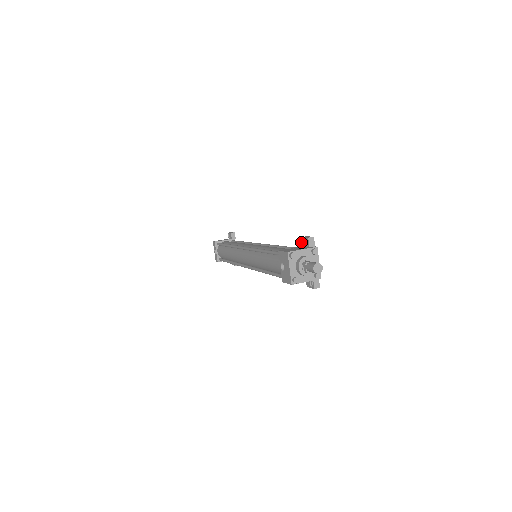
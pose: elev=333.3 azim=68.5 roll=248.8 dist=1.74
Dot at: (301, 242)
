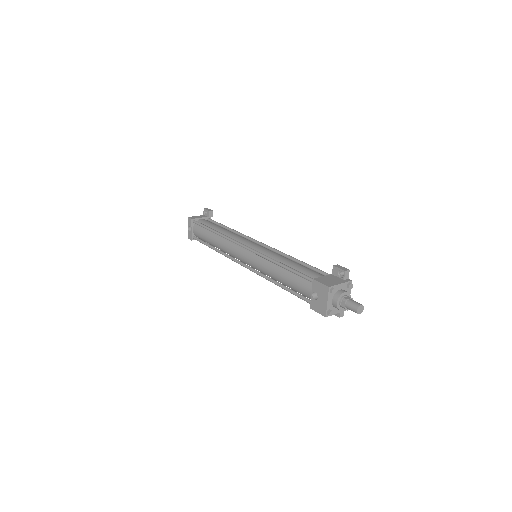
Dot at: (332, 270)
